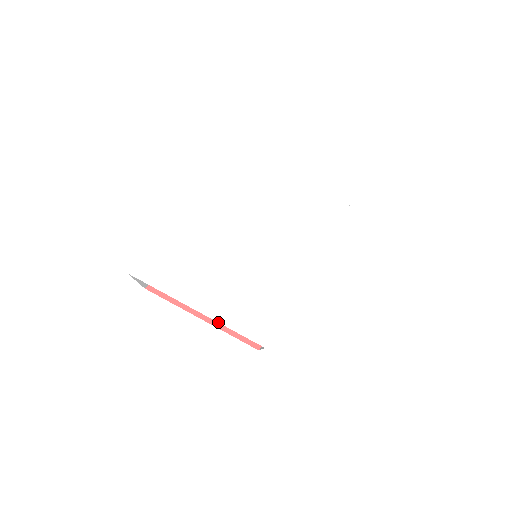
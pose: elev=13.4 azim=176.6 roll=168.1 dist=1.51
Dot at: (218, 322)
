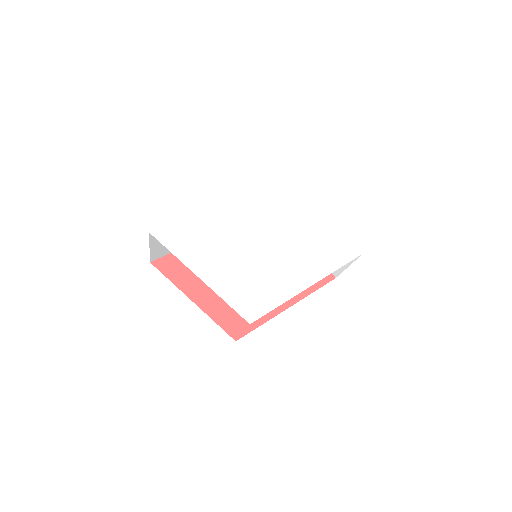
Dot at: (215, 292)
